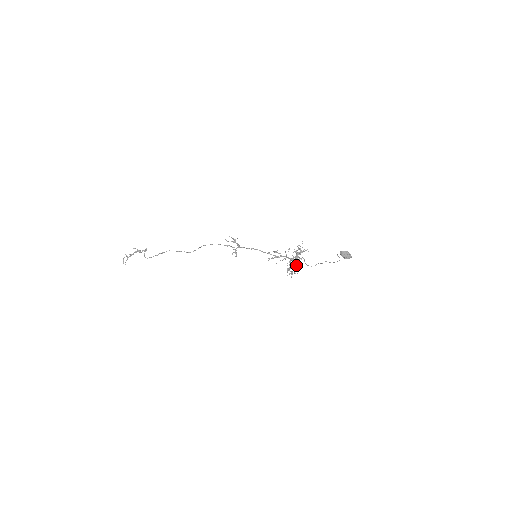
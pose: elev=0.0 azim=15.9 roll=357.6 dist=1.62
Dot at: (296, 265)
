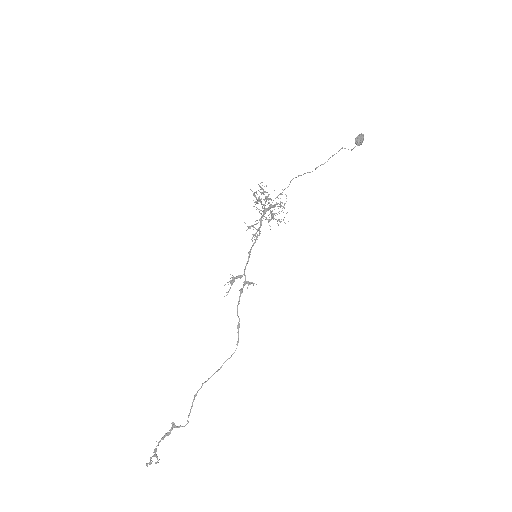
Dot at: occluded
